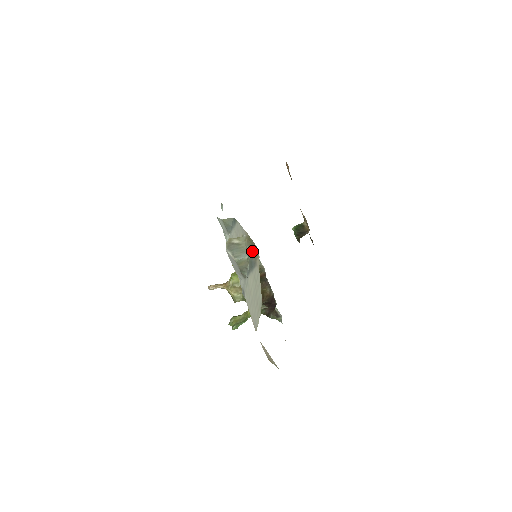
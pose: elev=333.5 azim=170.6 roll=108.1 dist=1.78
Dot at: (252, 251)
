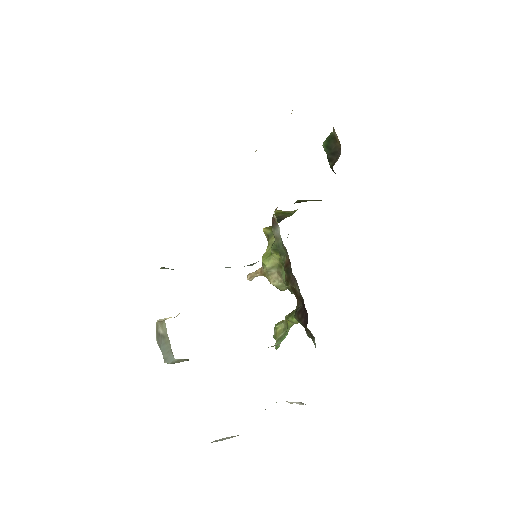
Dot at: occluded
